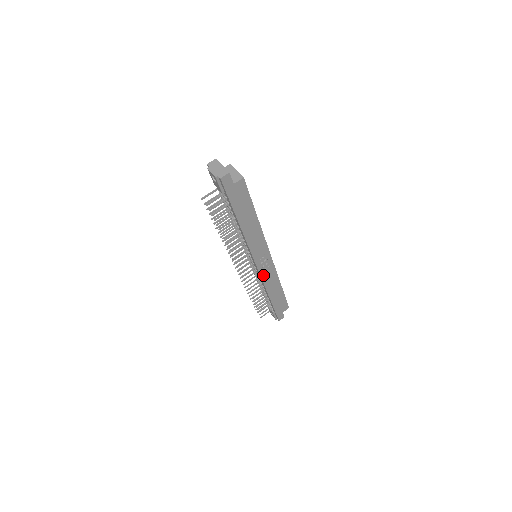
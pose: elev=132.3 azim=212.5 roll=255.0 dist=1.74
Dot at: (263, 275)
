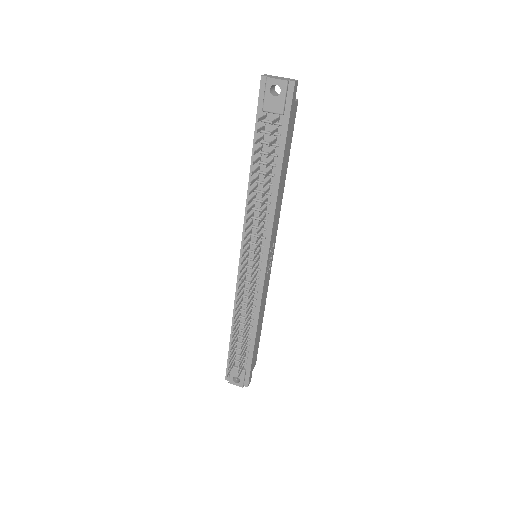
Dot at: (264, 285)
